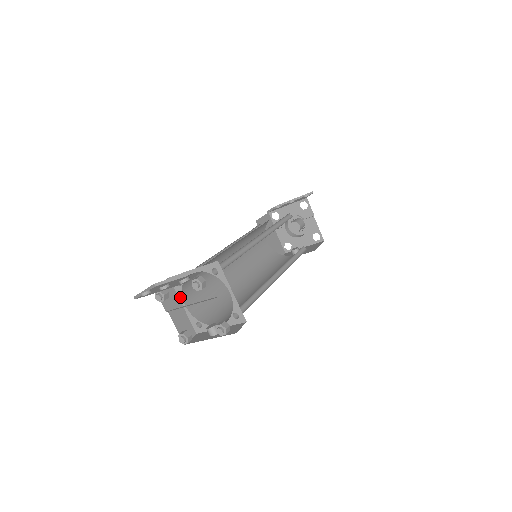
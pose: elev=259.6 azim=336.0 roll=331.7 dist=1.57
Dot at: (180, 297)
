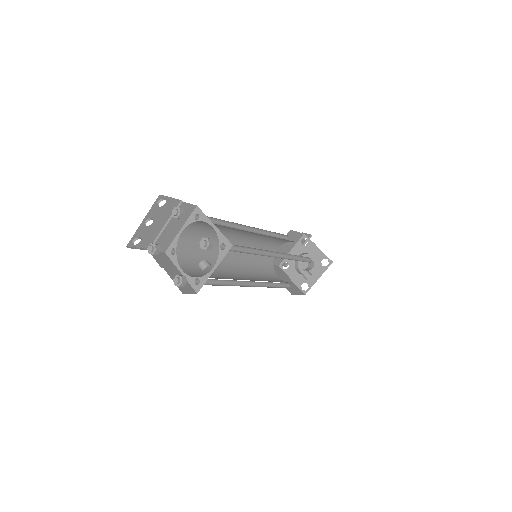
Dot at: (177, 265)
